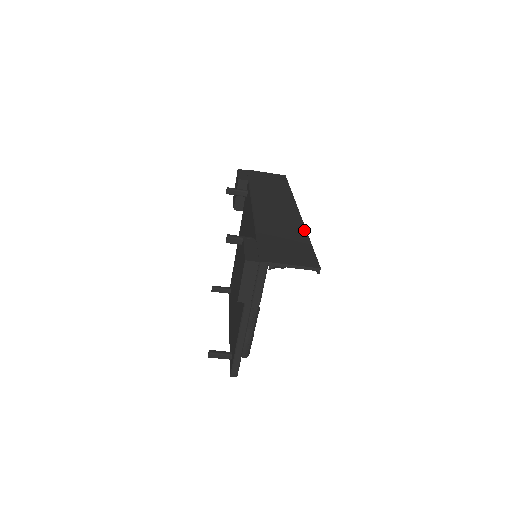
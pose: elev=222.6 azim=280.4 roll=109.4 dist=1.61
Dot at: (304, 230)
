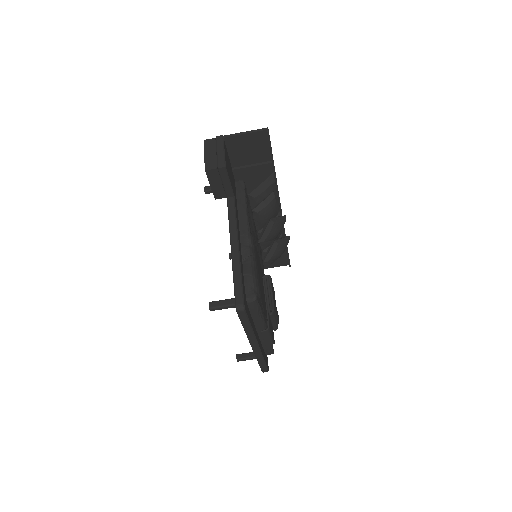
Dot at: occluded
